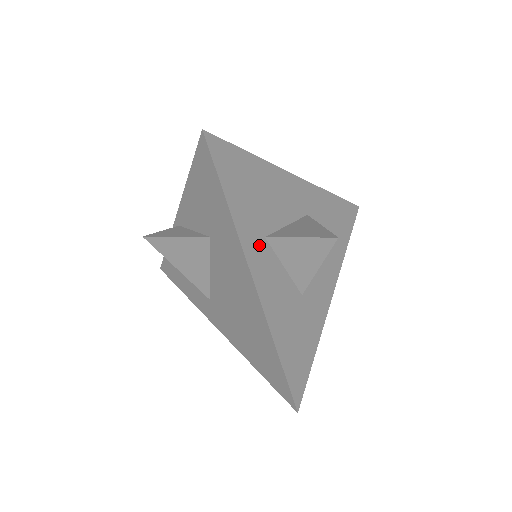
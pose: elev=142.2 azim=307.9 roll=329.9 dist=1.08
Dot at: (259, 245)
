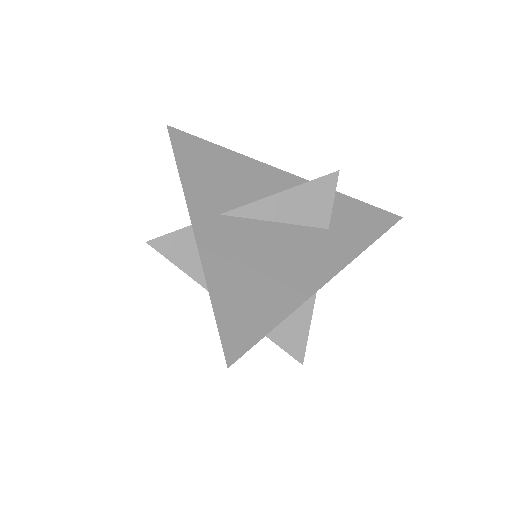
Dot at: occluded
